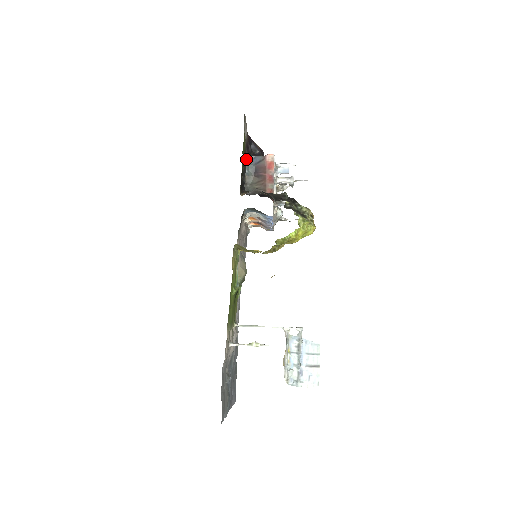
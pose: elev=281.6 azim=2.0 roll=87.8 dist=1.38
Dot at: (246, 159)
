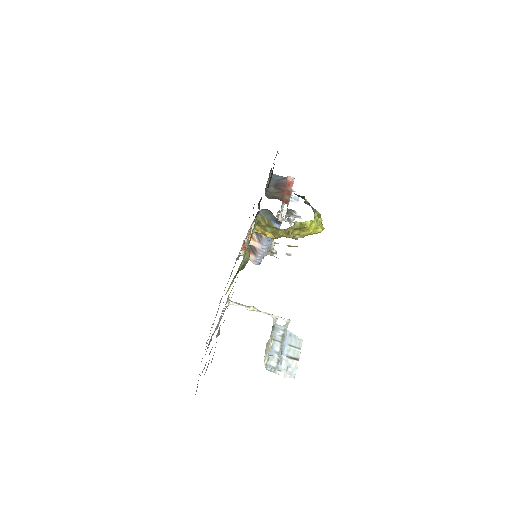
Dot at: (270, 175)
